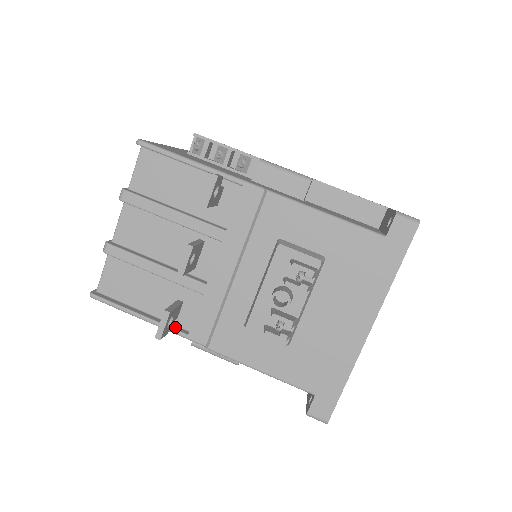
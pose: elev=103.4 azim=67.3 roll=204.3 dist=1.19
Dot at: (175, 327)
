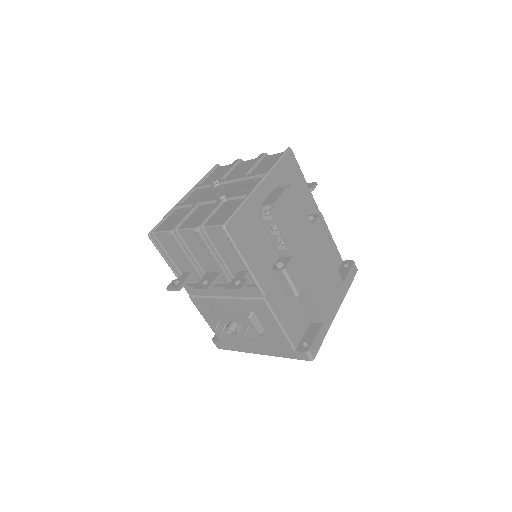
Dot at: occluded
